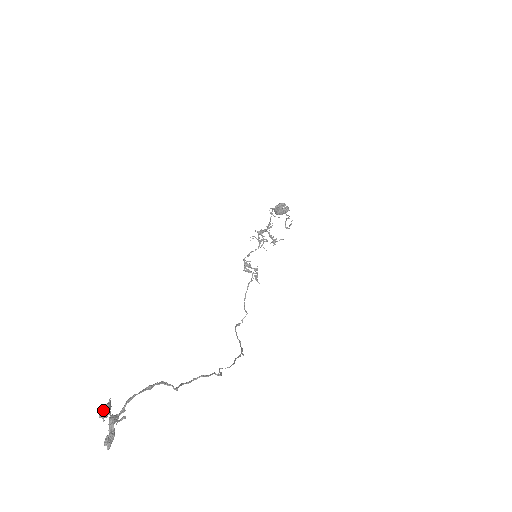
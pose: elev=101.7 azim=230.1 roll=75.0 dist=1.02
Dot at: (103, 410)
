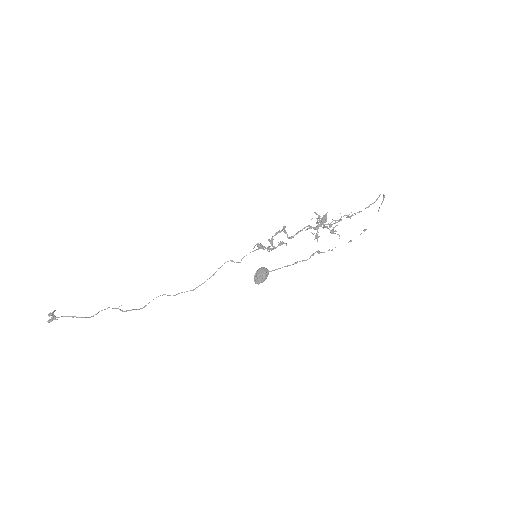
Dot at: (49, 315)
